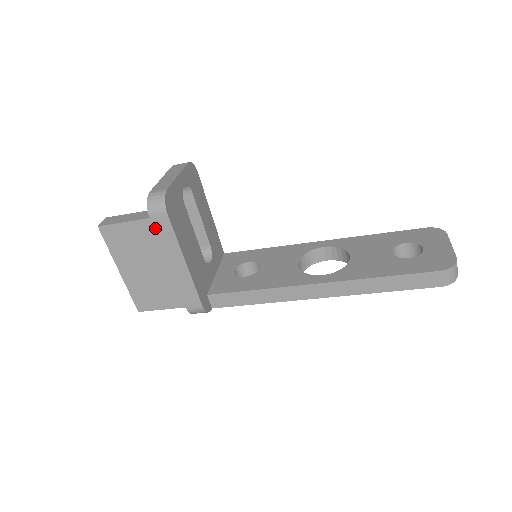
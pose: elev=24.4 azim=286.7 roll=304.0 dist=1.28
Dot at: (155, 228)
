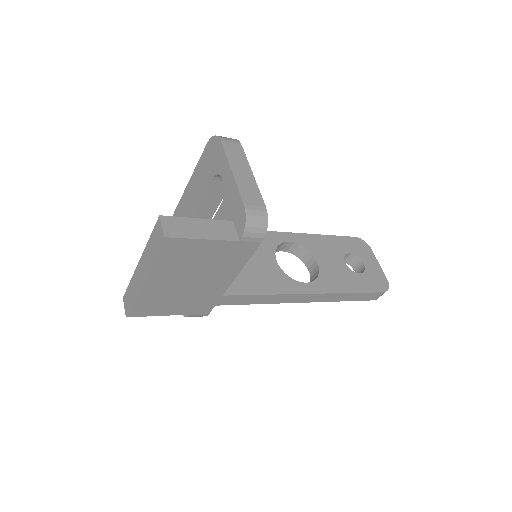
Dot at: (235, 250)
